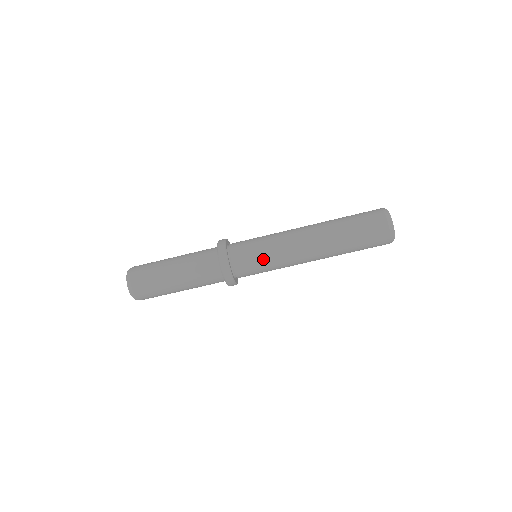
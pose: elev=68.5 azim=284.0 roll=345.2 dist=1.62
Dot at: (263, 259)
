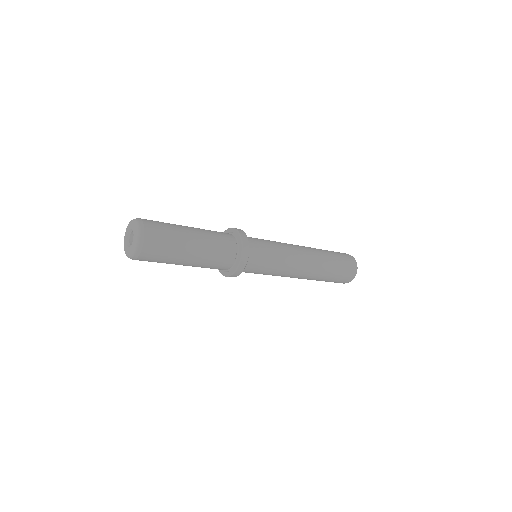
Dot at: (263, 274)
